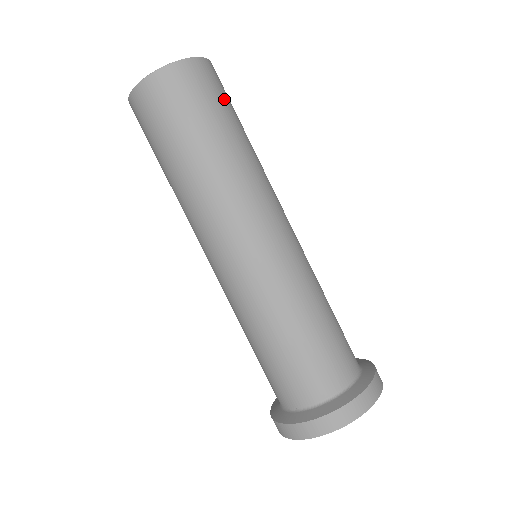
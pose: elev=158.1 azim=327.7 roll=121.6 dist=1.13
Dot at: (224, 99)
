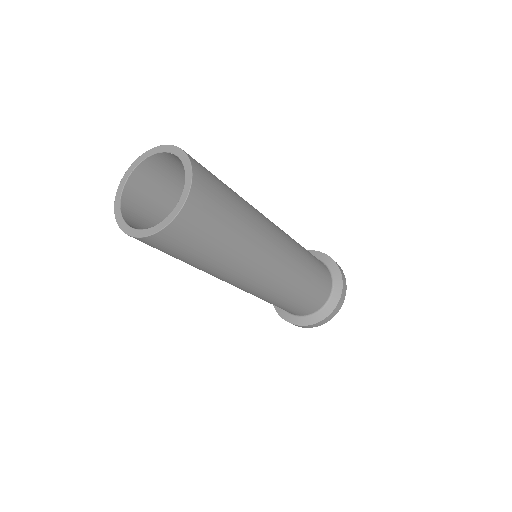
Dot at: (219, 186)
